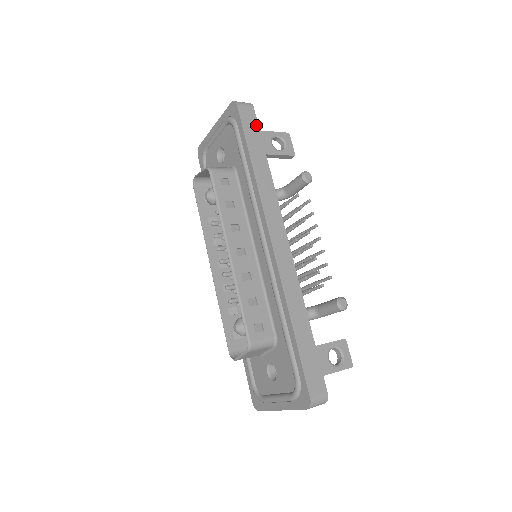
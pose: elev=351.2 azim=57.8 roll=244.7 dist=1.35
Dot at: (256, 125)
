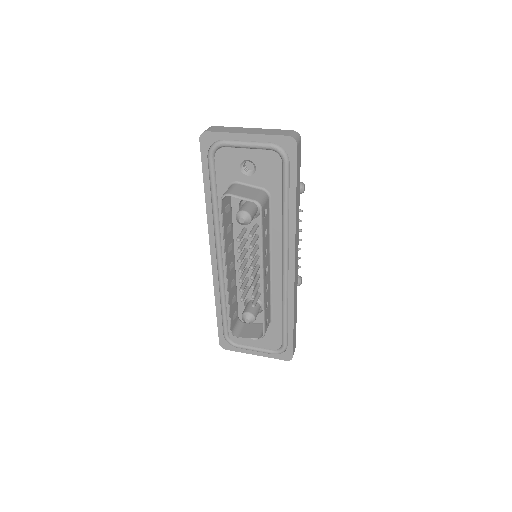
Dot at: (300, 160)
